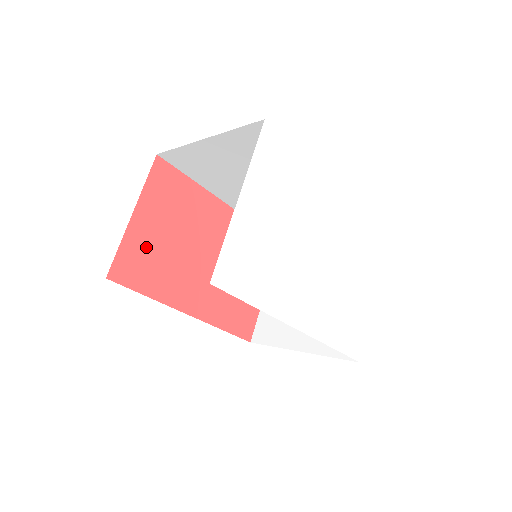
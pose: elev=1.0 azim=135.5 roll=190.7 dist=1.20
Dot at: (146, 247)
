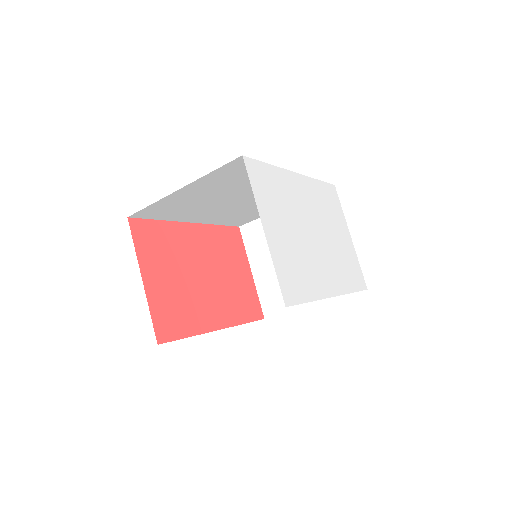
Dot at: (166, 299)
